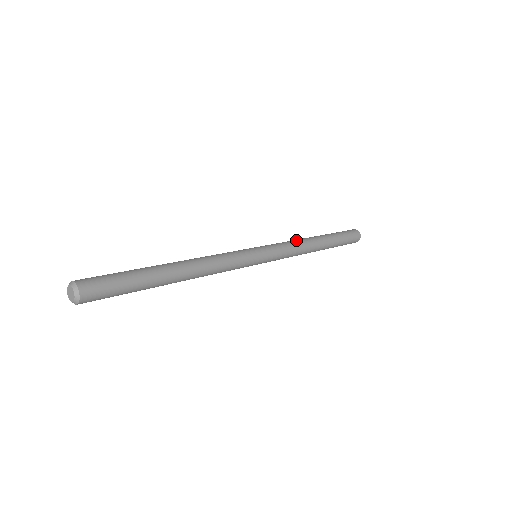
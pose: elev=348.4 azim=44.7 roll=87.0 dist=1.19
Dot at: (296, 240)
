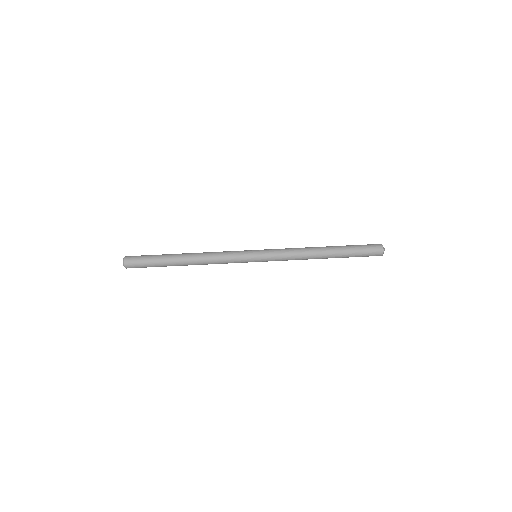
Dot at: (299, 249)
